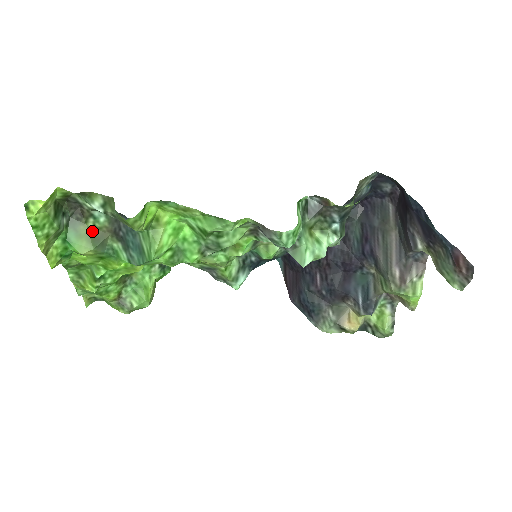
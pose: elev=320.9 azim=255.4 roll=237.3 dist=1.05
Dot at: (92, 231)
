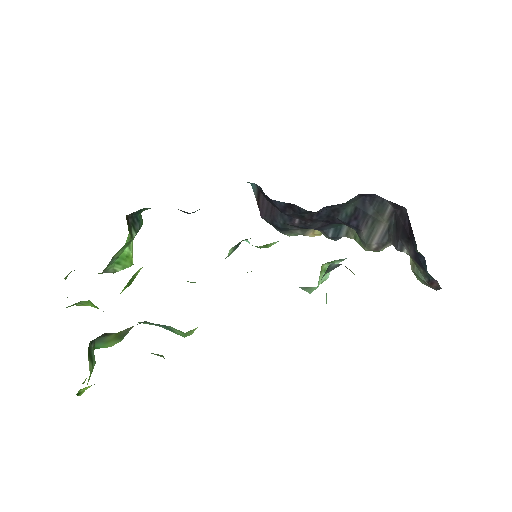
Dot at: (118, 334)
